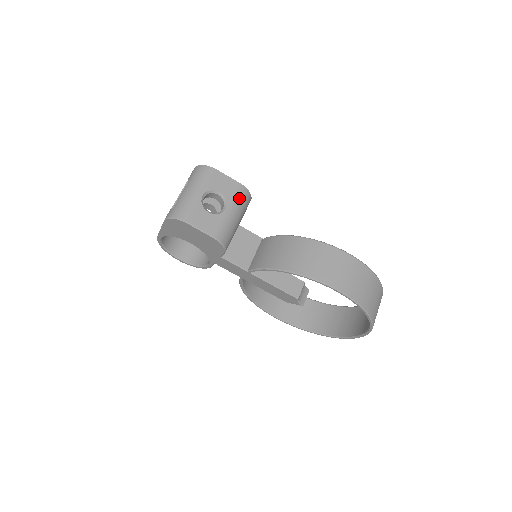
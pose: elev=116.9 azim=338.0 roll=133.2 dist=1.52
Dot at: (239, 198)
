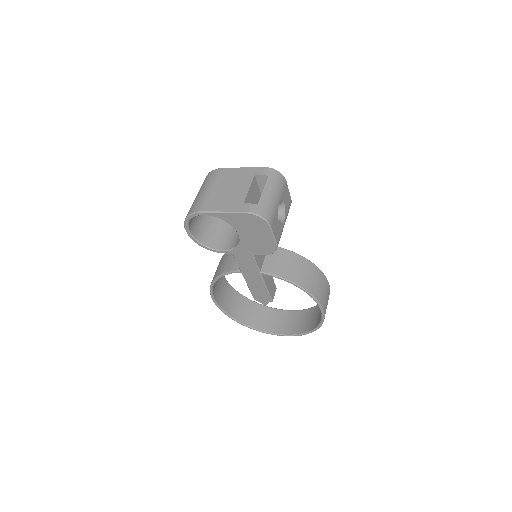
Dot at: (288, 212)
